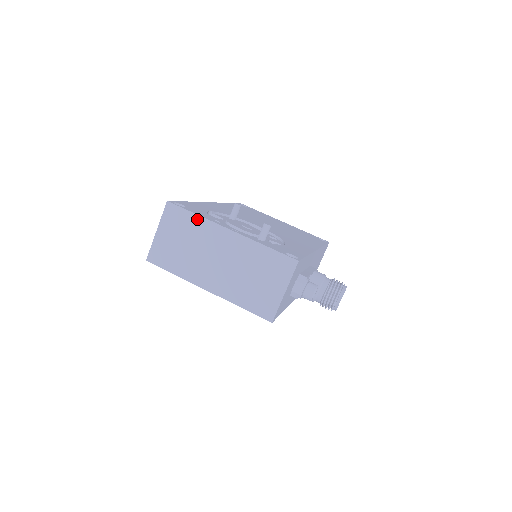
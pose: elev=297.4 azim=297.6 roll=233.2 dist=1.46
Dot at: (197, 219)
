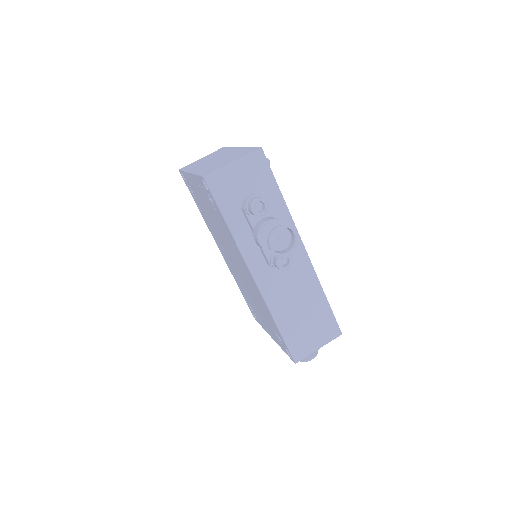
Dot at: (228, 148)
